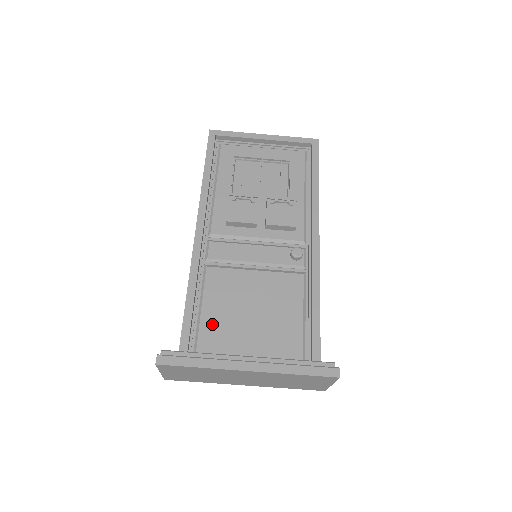
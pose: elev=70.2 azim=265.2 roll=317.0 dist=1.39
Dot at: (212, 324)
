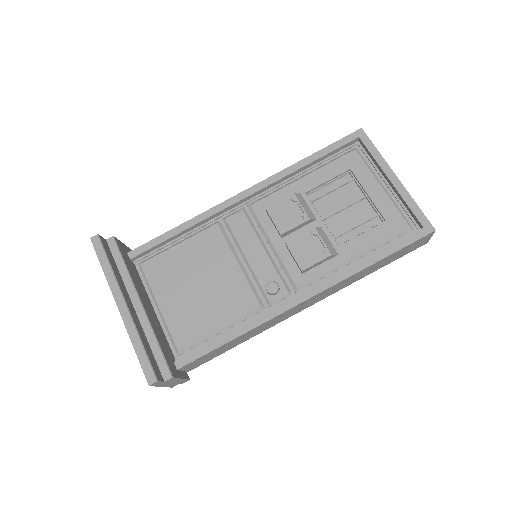
Dot at: (169, 260)
